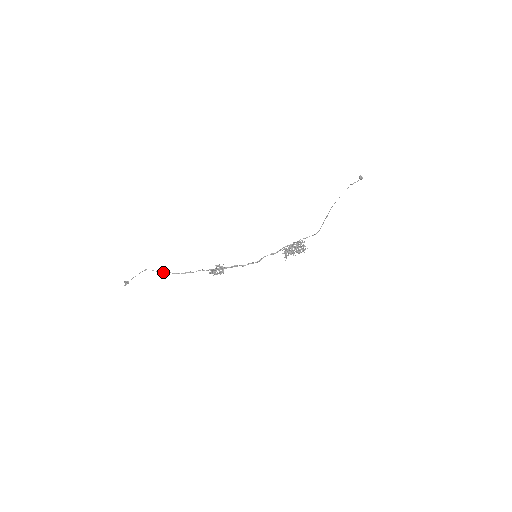
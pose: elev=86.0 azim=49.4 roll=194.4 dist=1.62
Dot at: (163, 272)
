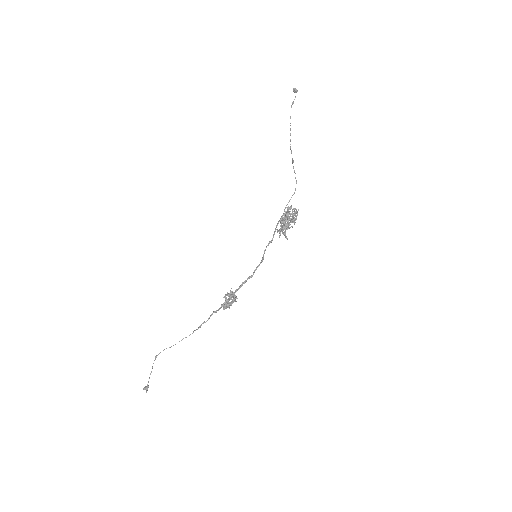
Dot at: occluded
